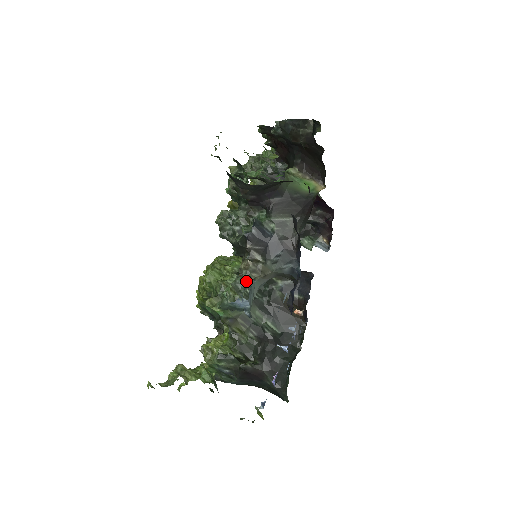
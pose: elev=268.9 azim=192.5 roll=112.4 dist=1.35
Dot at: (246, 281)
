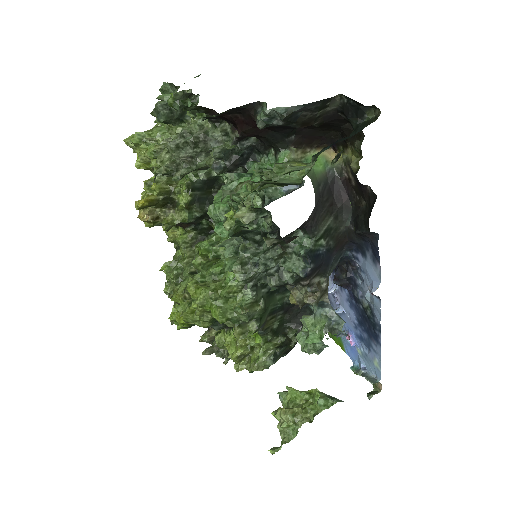
Dot at: (331, 315)
